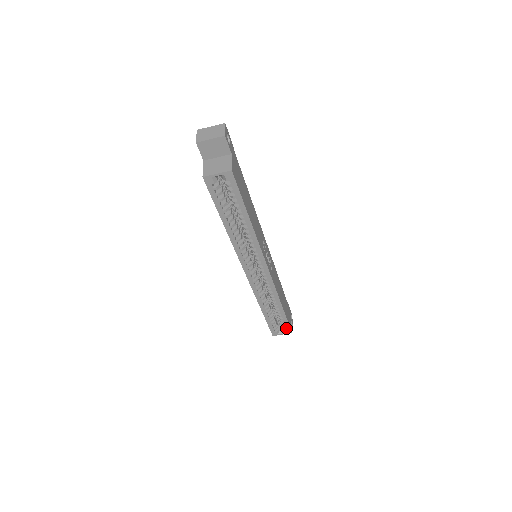
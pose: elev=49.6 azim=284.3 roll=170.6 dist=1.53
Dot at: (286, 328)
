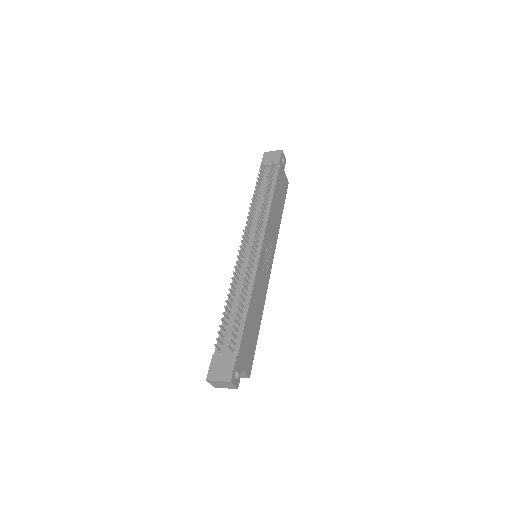
Dot at: occluded
